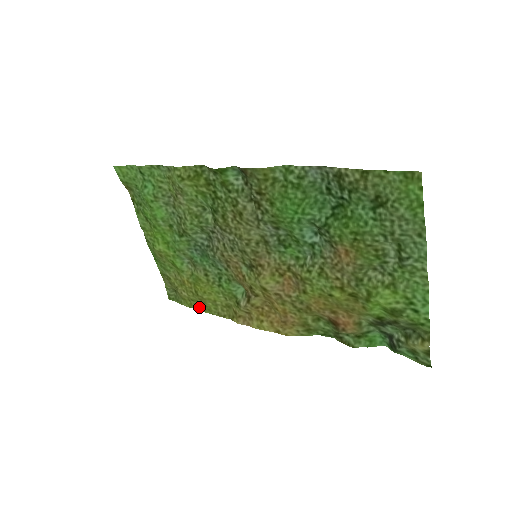
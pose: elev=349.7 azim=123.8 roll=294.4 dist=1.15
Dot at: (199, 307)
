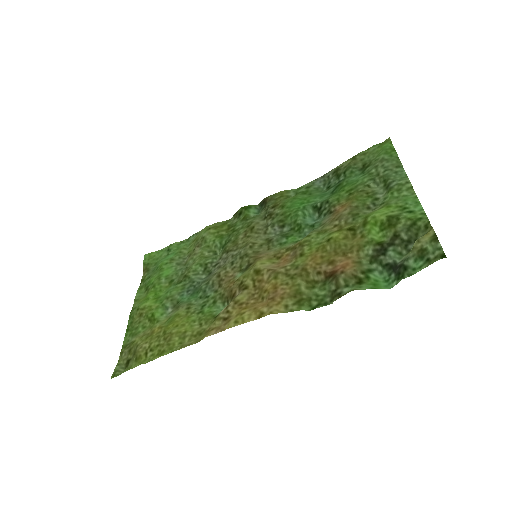
Dot at: (156, 355)
